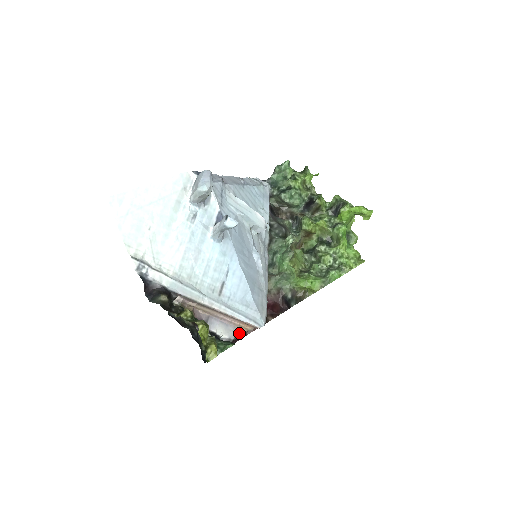
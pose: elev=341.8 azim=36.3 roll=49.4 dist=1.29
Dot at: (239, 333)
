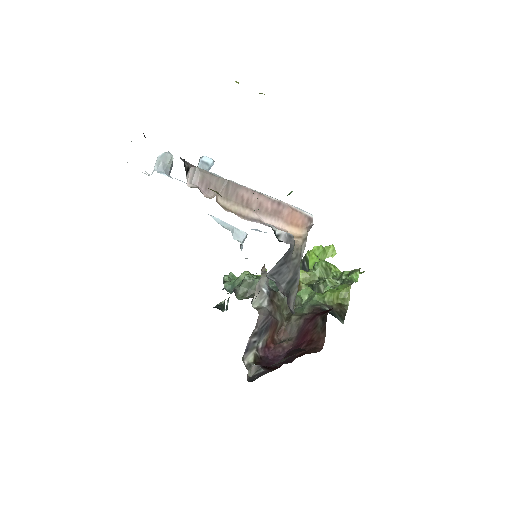
Dot at: (296, 245)
